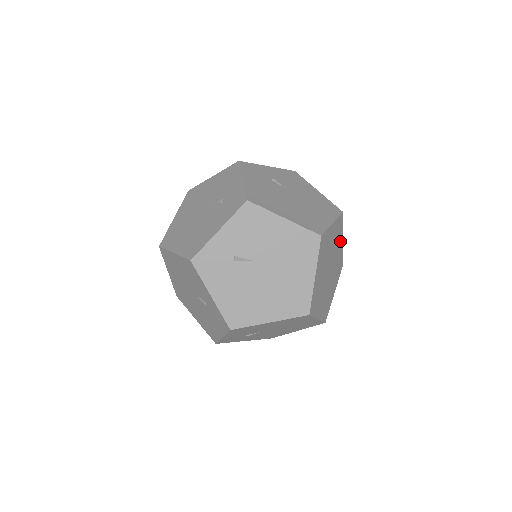
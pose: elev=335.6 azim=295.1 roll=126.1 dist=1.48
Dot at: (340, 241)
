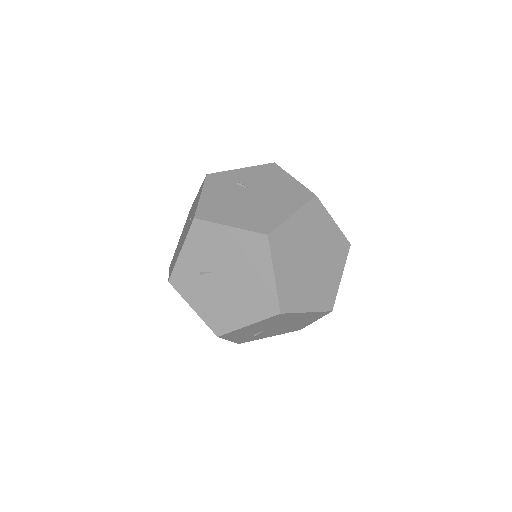
Dot at: (327, 225)
